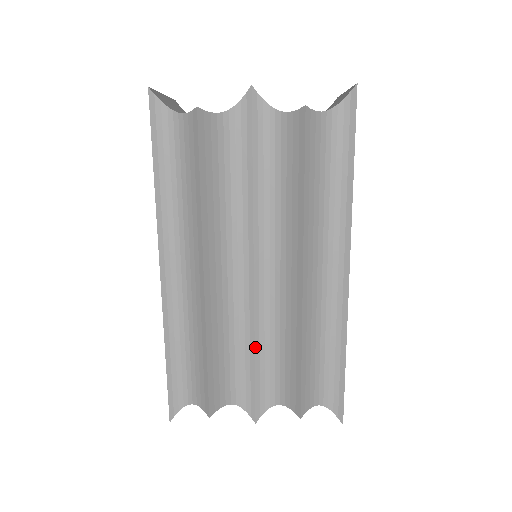
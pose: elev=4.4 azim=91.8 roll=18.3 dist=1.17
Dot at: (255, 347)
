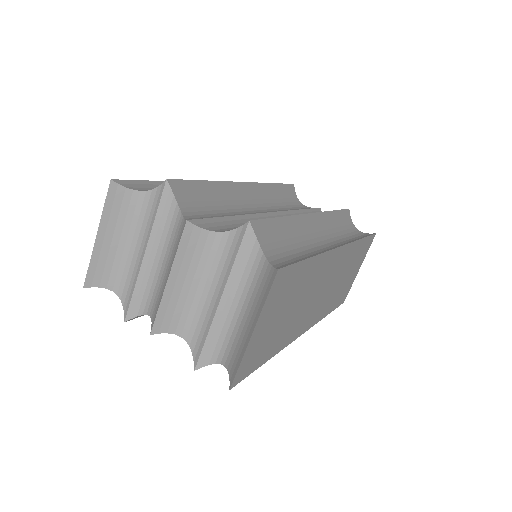
Dot at: occluded
